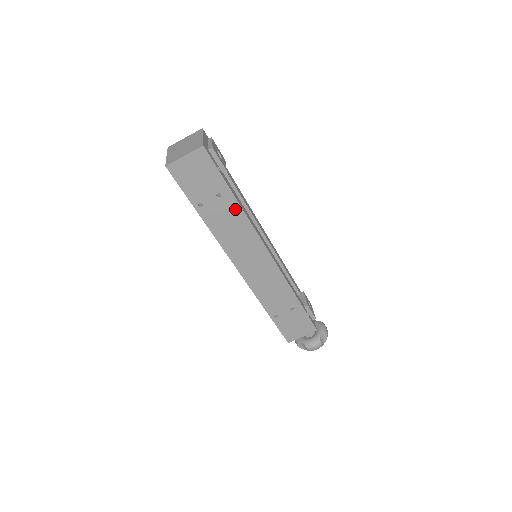
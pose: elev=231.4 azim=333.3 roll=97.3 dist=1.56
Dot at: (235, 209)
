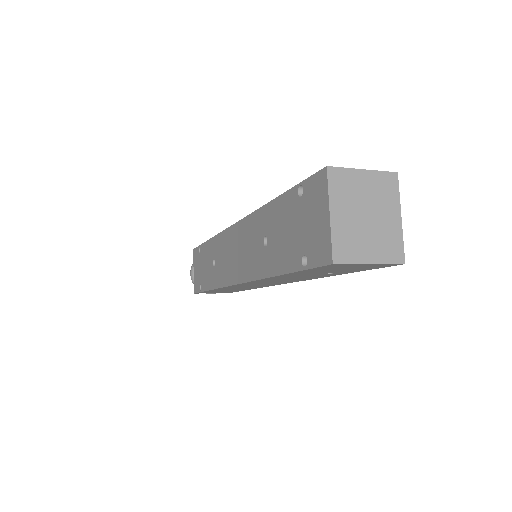
Dot at: (321, 276)
